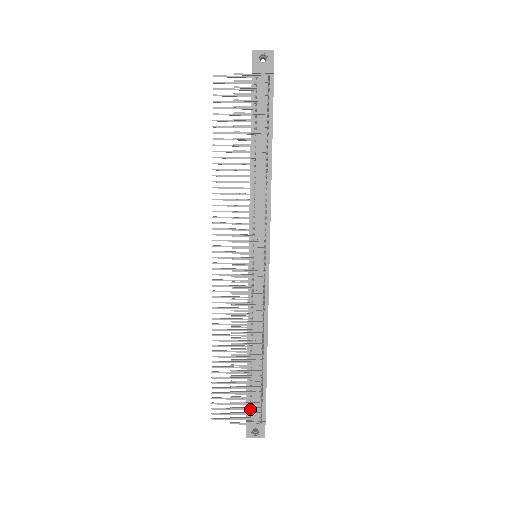
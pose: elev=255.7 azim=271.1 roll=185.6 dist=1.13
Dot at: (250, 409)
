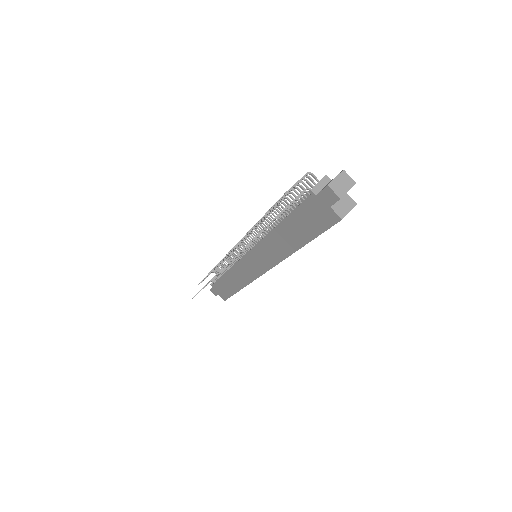
Dot at: (308, 197)
